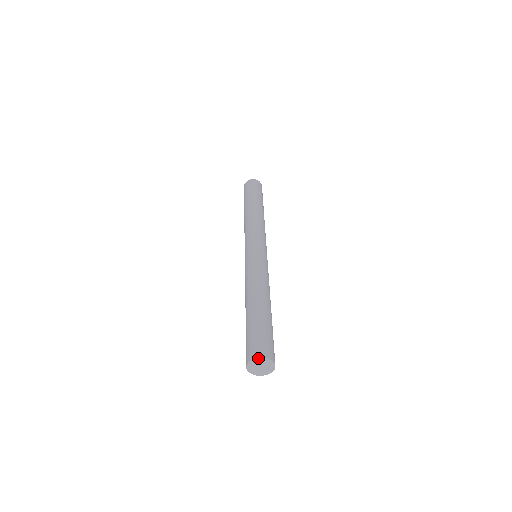
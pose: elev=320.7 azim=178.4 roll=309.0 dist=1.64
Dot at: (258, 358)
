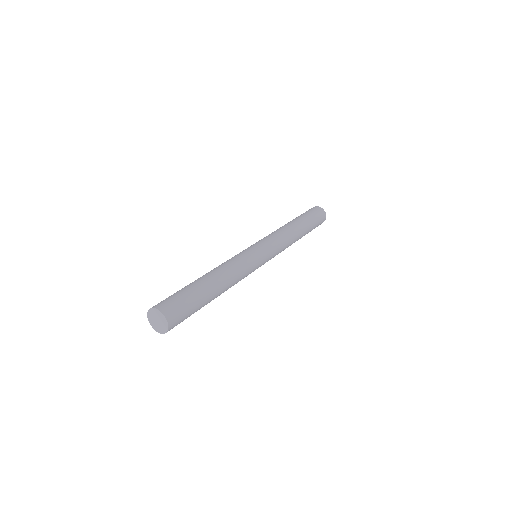
Dot at: (148, 312)
